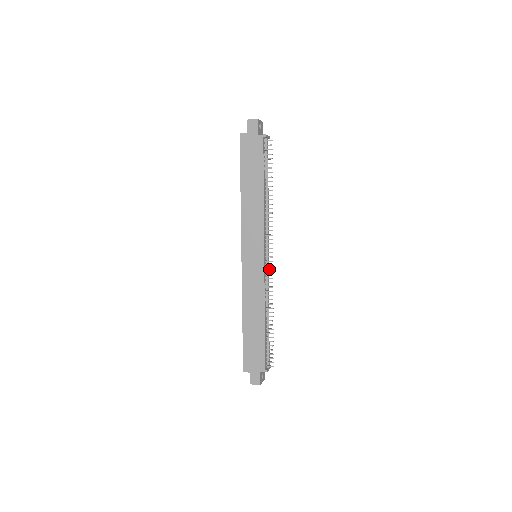
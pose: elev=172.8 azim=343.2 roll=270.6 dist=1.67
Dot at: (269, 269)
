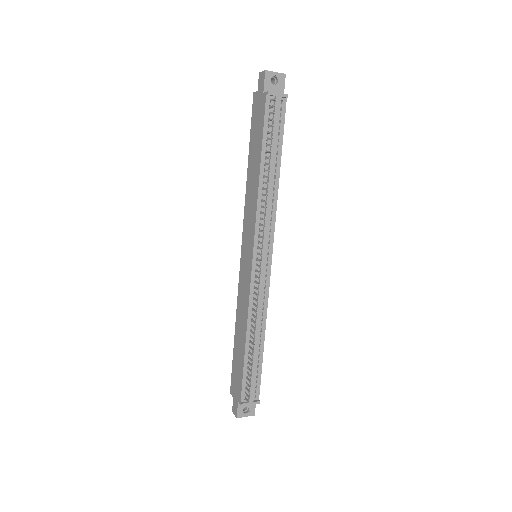
Dot at: (257, 276)
